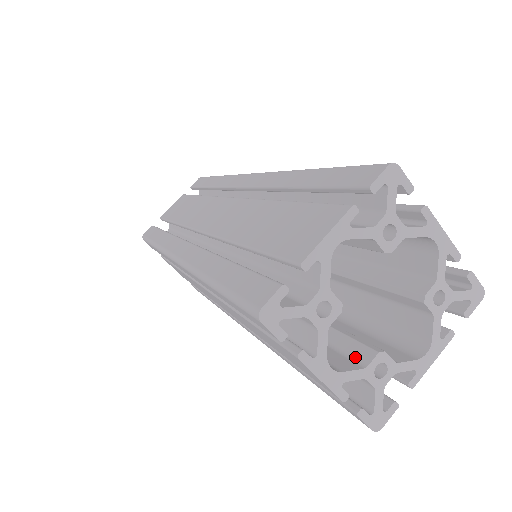
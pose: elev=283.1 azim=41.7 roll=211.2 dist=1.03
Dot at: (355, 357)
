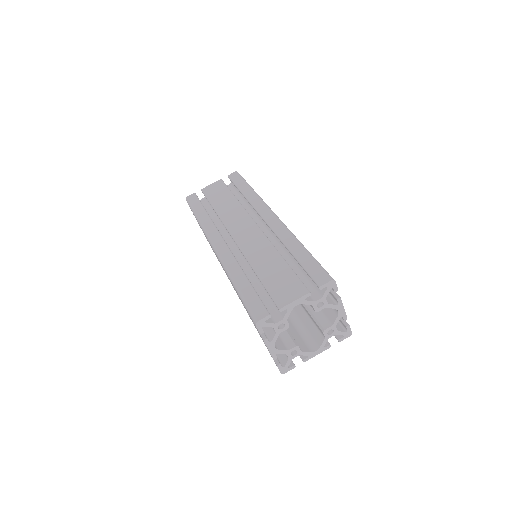
Dot at: (286, 343)
